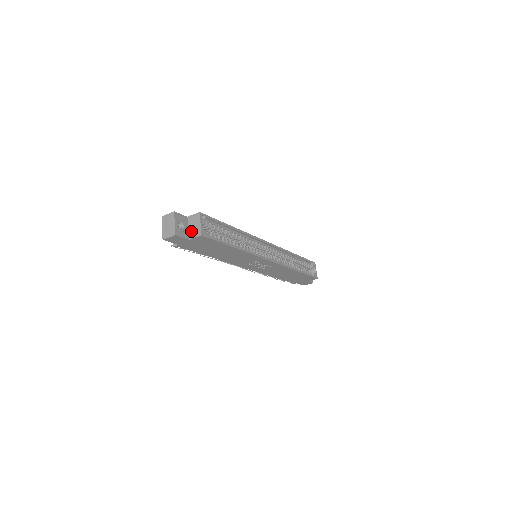
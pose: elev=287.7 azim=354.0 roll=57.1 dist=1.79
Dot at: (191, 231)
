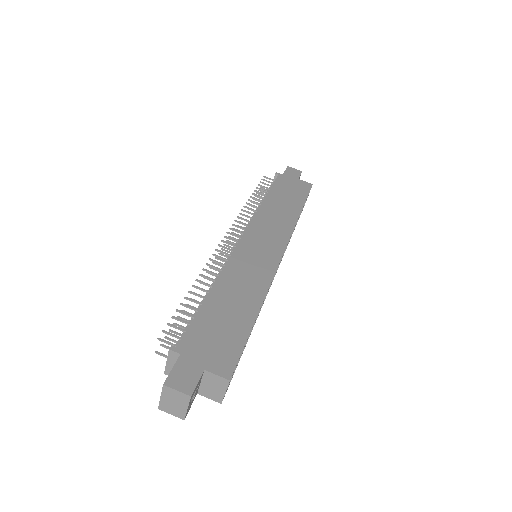
Dot at: (205, 389)
